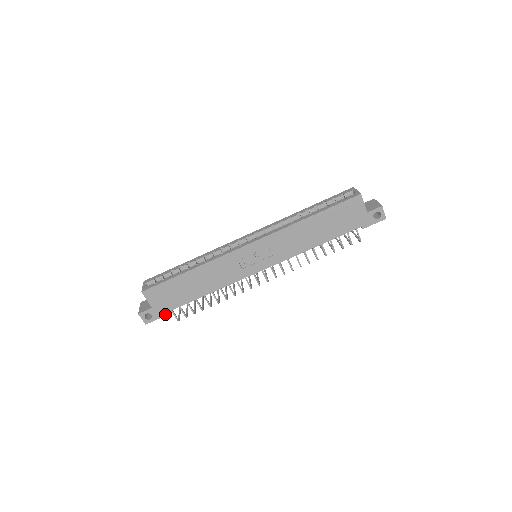
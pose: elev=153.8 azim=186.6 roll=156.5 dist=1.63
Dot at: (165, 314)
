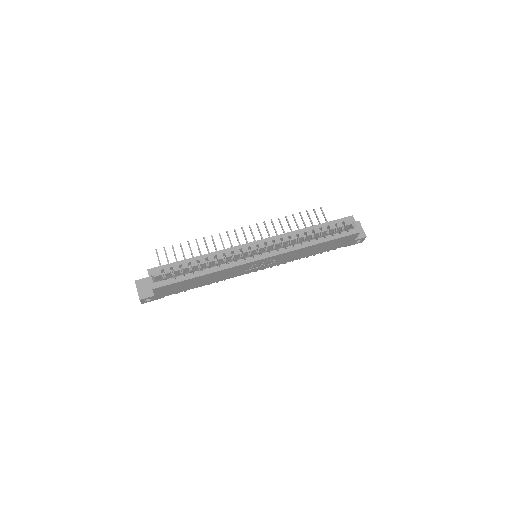
Dot at: (163, 297)
